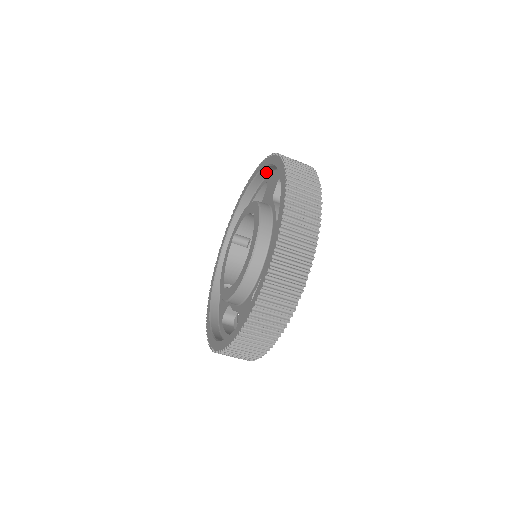
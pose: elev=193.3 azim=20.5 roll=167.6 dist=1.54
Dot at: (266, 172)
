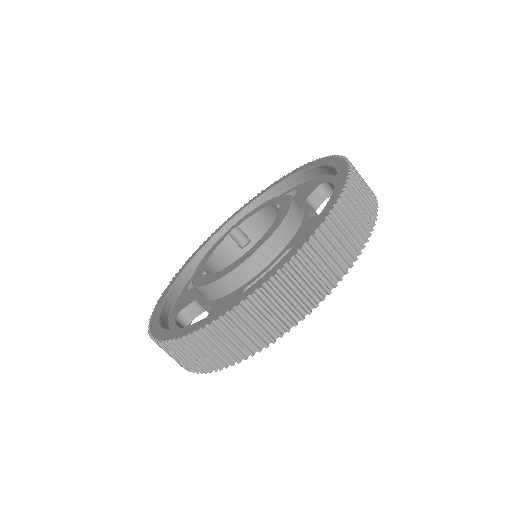
Dot at: (302, 178)
